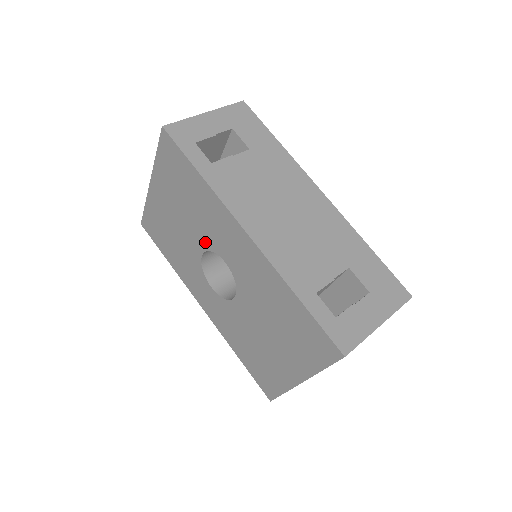
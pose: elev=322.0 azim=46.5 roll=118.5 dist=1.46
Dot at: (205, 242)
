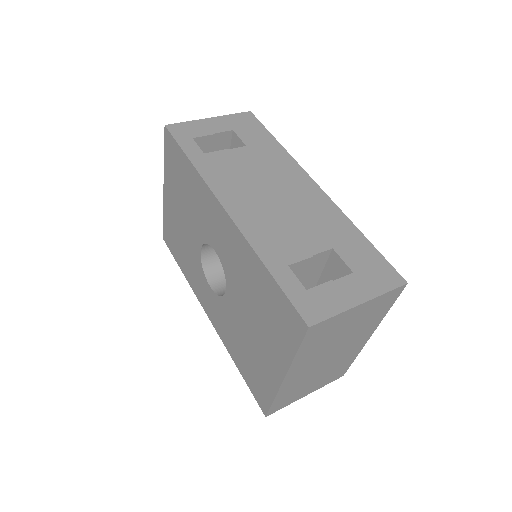
Dot at: (201, 235)
